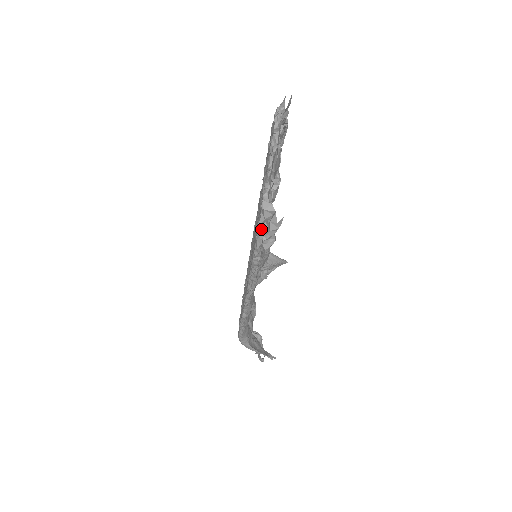
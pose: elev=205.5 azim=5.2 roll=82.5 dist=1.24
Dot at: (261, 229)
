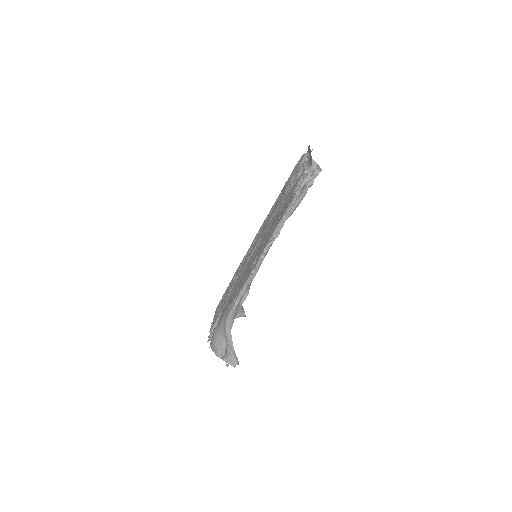
Dot at: (307, 175)
